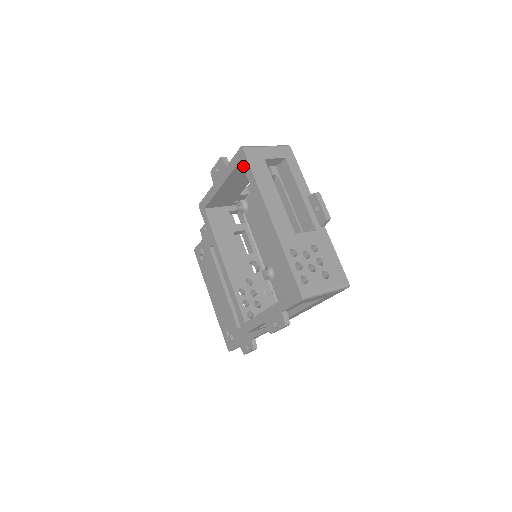
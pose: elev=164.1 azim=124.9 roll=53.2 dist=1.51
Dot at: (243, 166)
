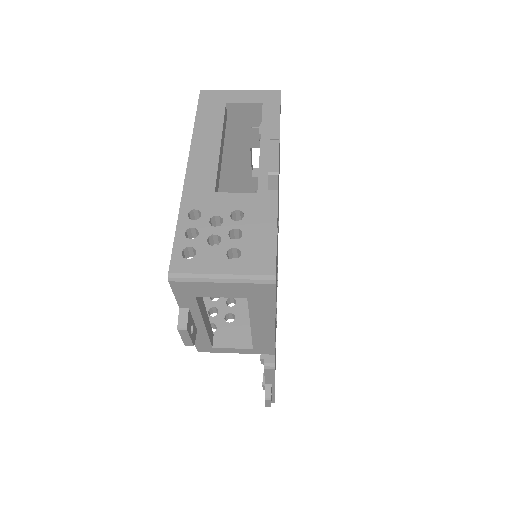
Dot at: occluded
